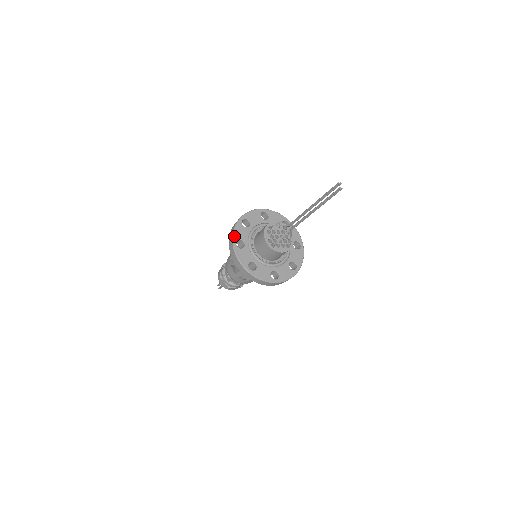
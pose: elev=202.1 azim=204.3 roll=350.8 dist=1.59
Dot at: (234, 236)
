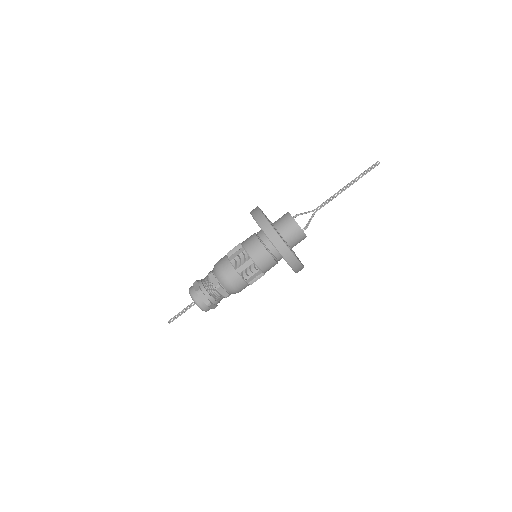
Dot at: occluded
